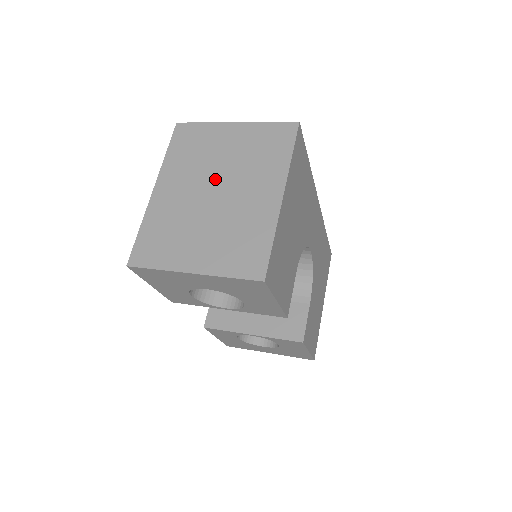
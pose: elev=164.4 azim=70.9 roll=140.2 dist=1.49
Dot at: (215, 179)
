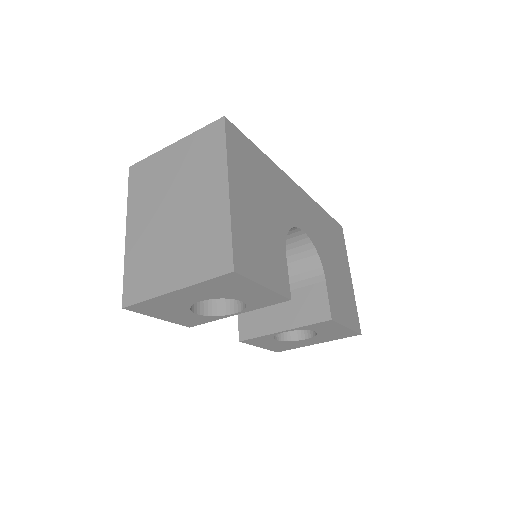
Dot at: (170, 200)
